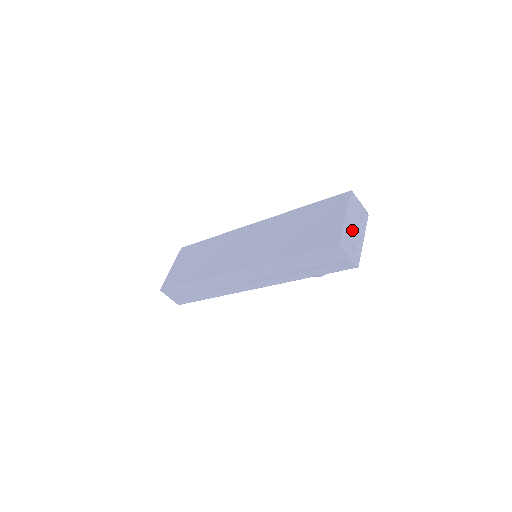
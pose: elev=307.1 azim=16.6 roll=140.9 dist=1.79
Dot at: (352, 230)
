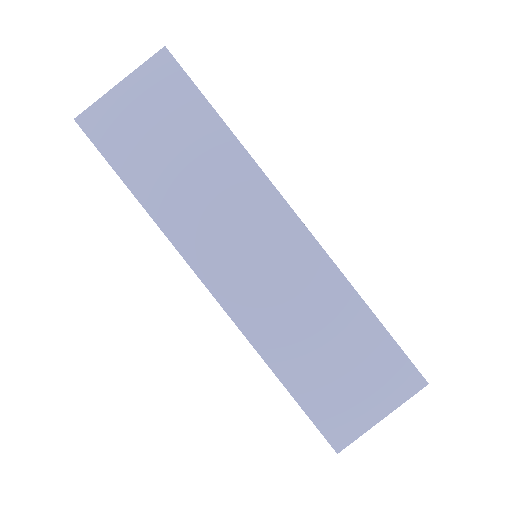
Dot at: occluded
